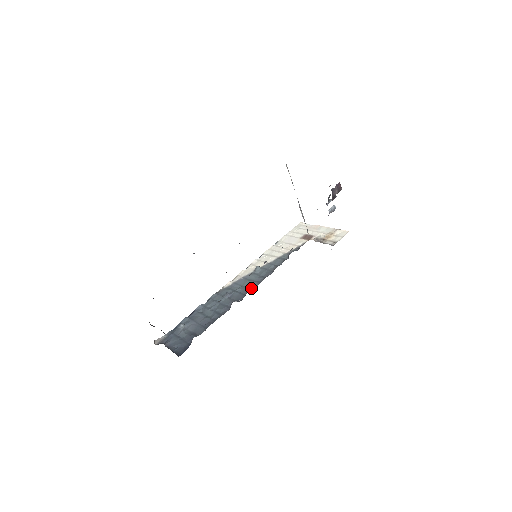
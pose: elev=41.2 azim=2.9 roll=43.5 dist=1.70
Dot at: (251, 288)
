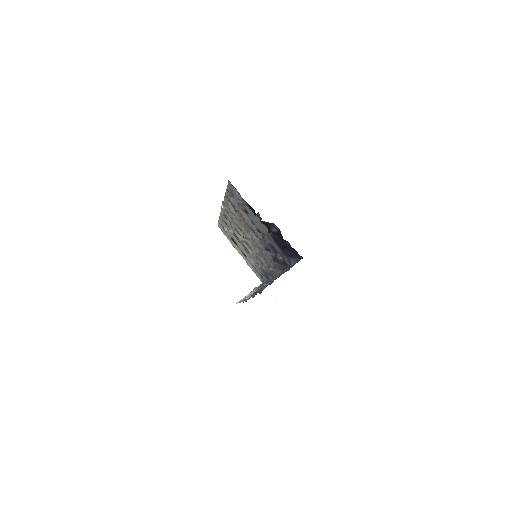
Dot at: occluded
